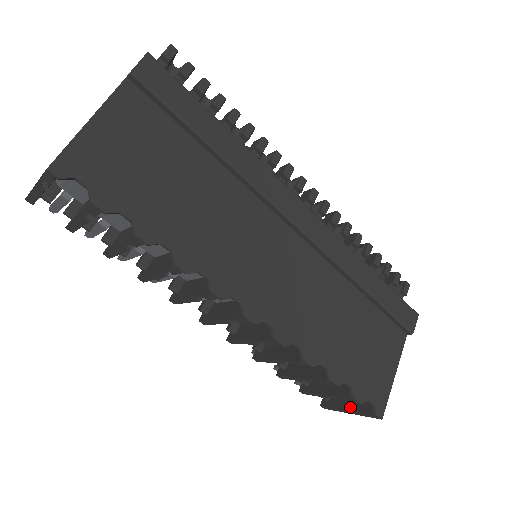
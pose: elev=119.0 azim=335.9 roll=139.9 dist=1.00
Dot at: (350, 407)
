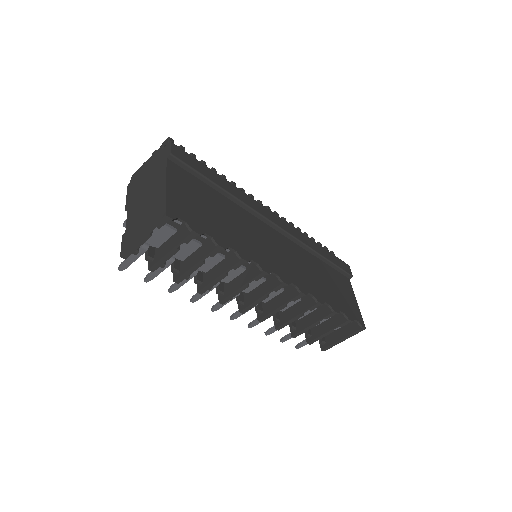
Dot at: (342, 336)
